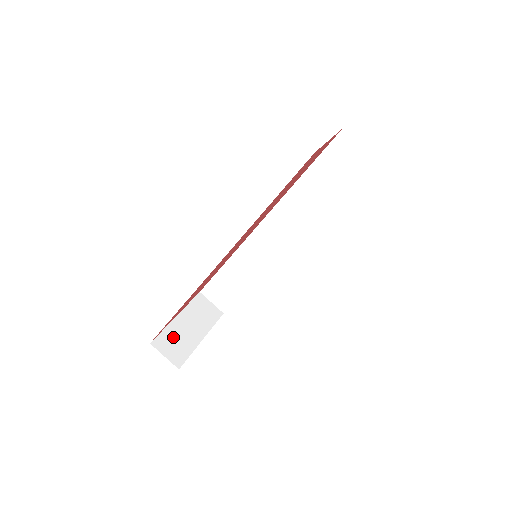
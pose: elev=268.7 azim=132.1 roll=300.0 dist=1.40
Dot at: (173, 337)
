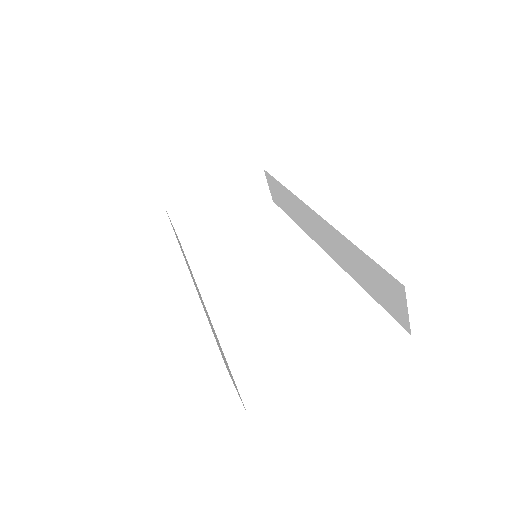
Dot at: (194, 209)
